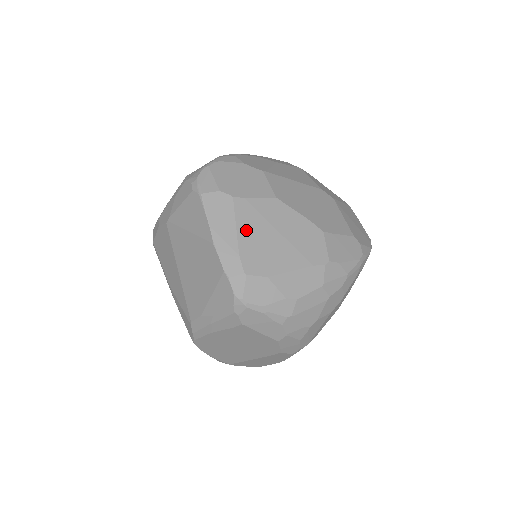
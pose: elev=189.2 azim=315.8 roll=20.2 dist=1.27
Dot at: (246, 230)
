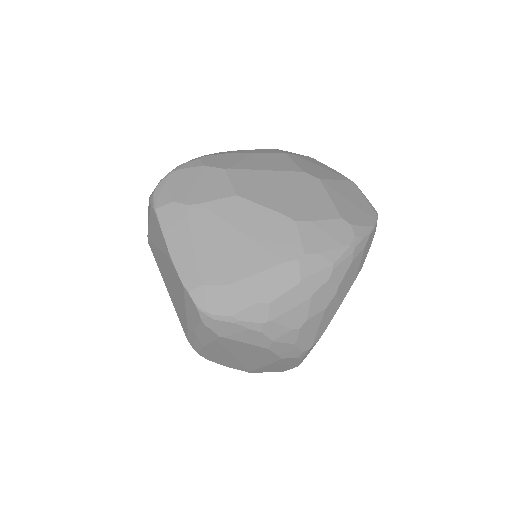
Dot at: (203, 238)
